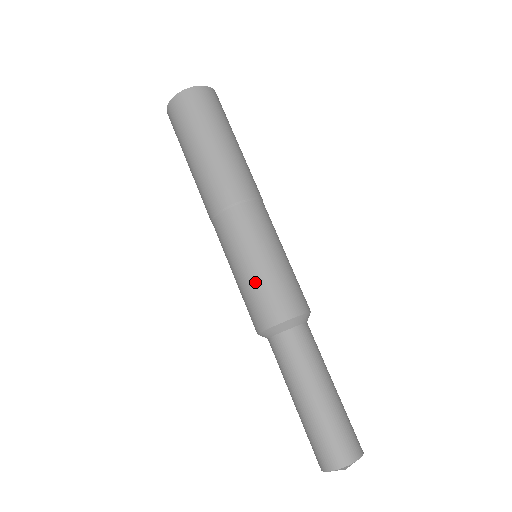
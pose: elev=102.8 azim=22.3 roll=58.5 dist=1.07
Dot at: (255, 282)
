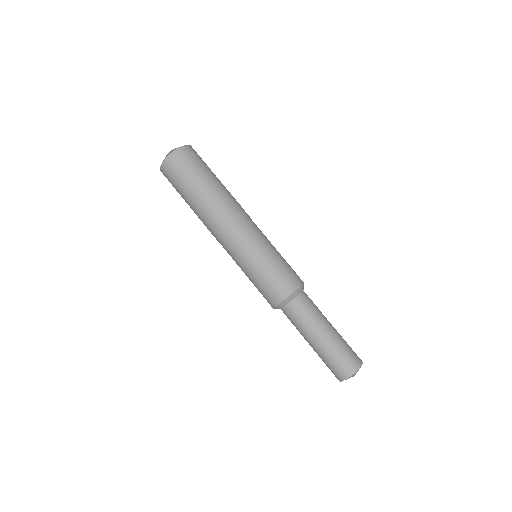
Dot at: (255, 282)
